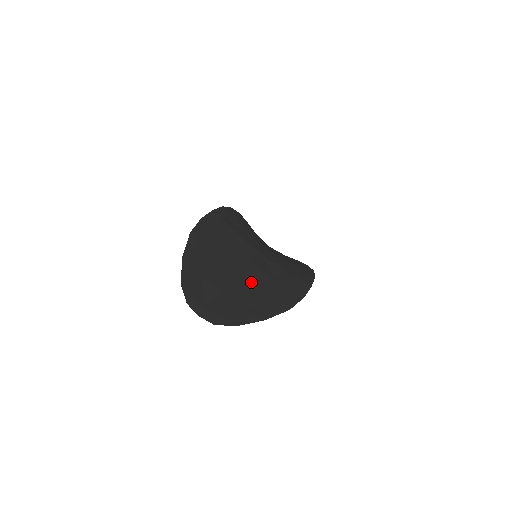
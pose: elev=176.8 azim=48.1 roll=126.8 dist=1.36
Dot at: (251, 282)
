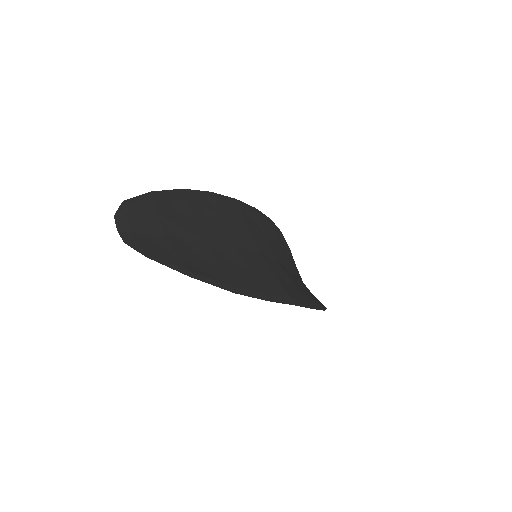
Dot at: (215, 254)
